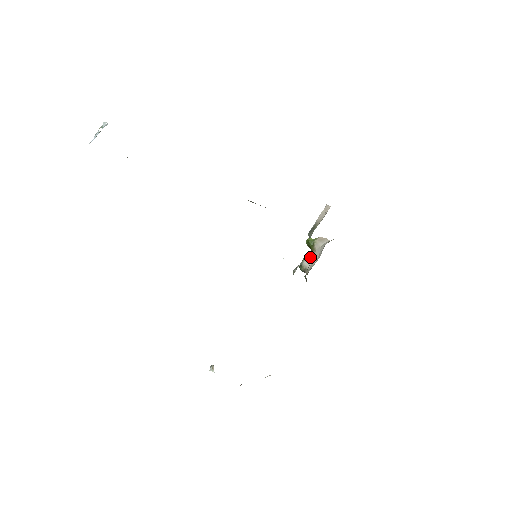
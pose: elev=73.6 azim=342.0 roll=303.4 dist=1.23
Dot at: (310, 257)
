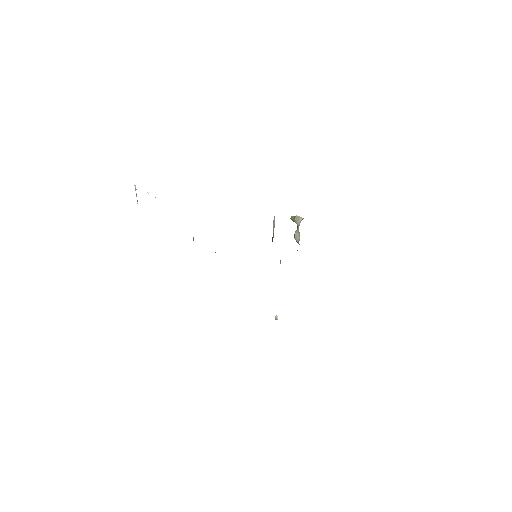
Dot at: (296, 234)
